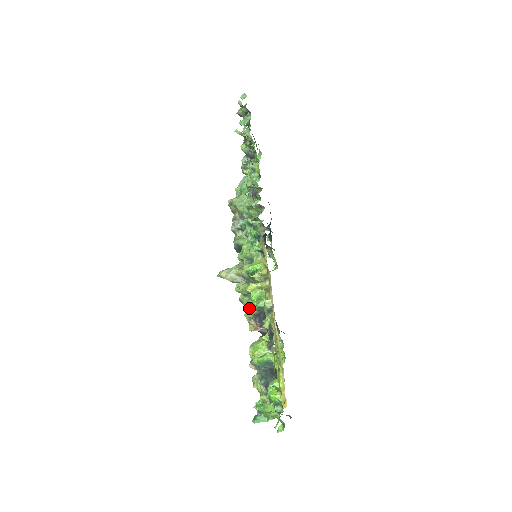
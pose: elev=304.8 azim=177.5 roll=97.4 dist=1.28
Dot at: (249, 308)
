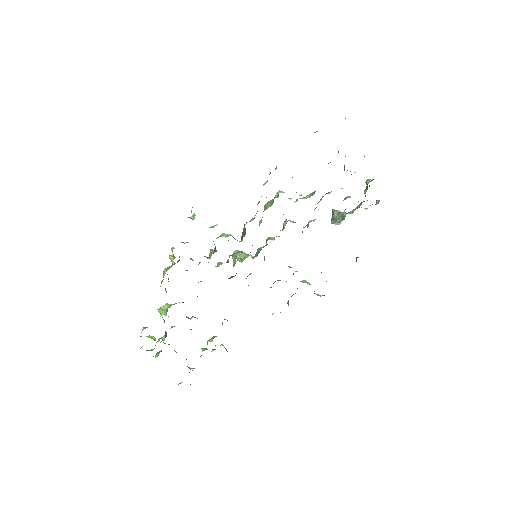
Dot at: occluded
